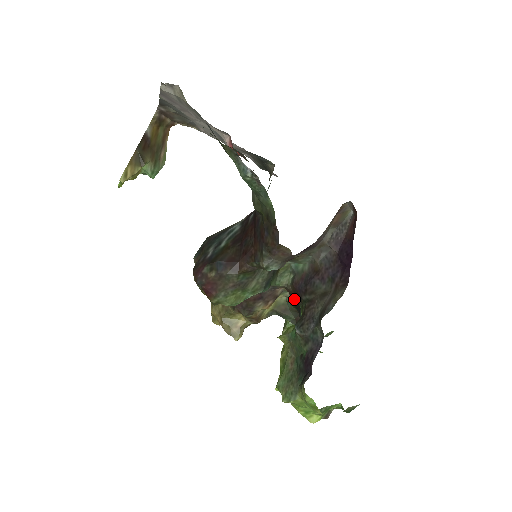
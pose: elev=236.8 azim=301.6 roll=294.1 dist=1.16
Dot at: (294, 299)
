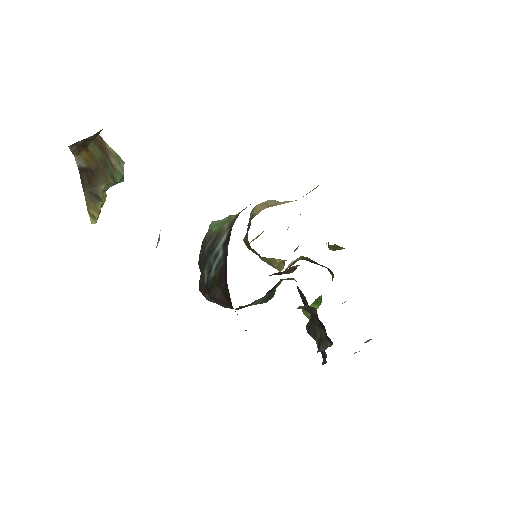
Dot at: occluded
